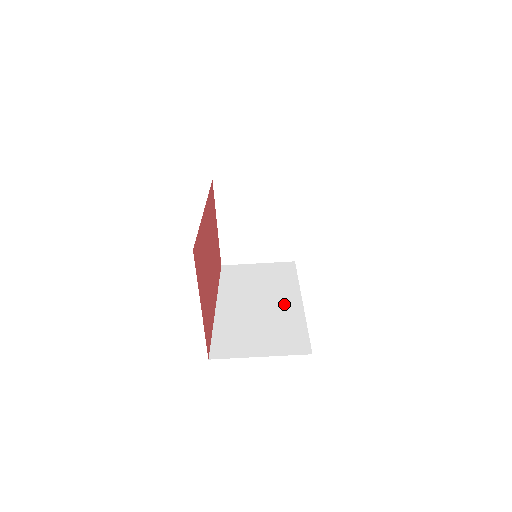
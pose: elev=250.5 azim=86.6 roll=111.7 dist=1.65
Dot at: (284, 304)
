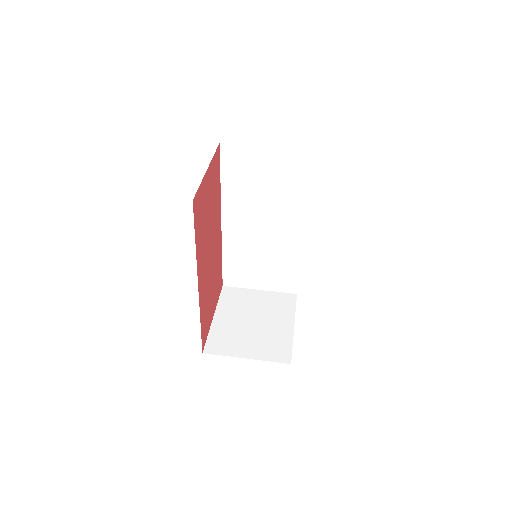
Dot at: occluded
